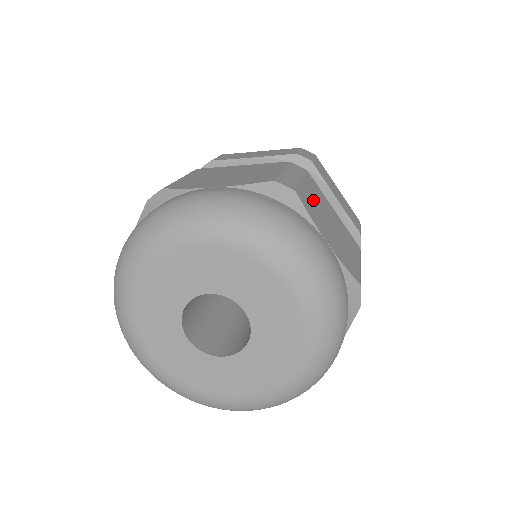
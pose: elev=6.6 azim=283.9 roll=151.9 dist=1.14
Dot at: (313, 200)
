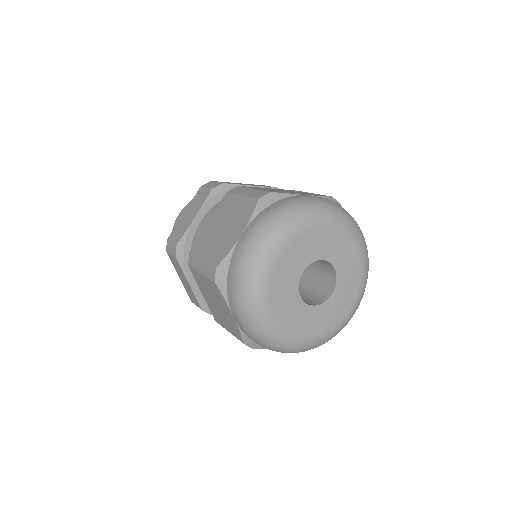
Dot at: occluded
